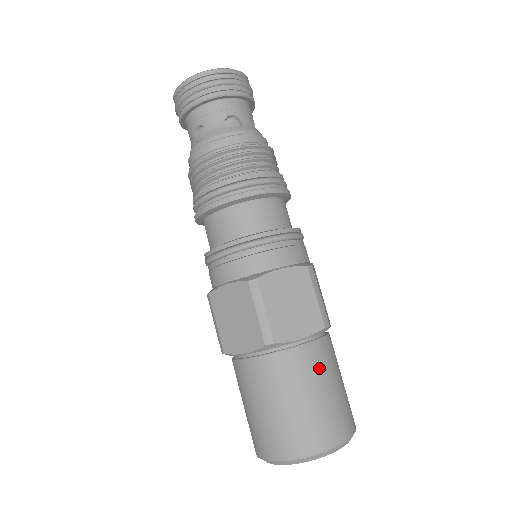
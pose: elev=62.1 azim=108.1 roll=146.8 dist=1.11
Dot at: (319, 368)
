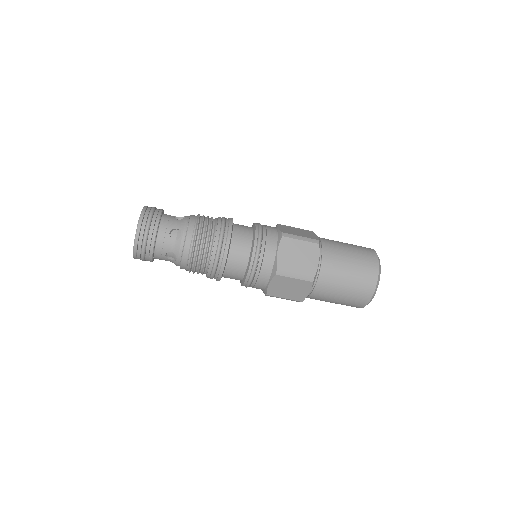
Dot at: (337, 258)
